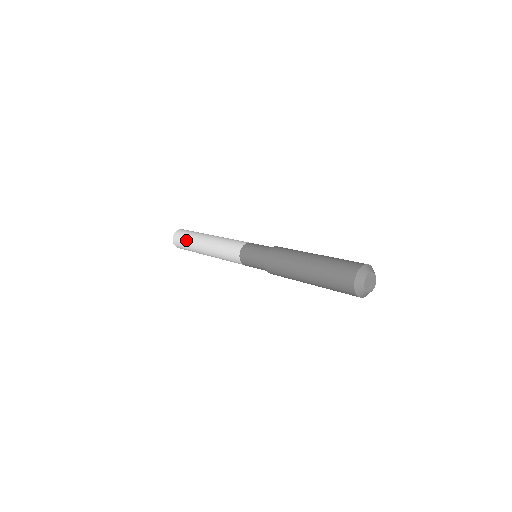
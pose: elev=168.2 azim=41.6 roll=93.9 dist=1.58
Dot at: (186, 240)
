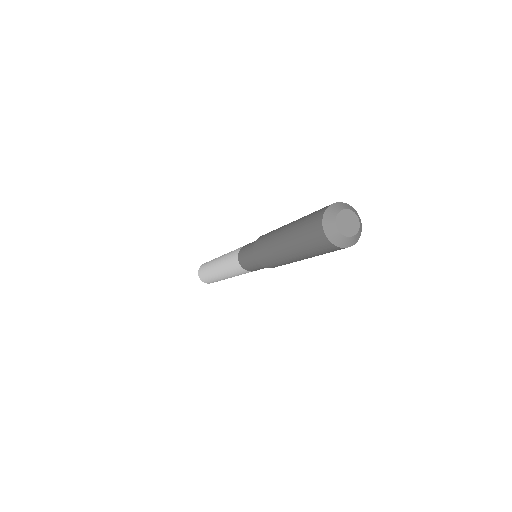
Dot at: (207, 276)
